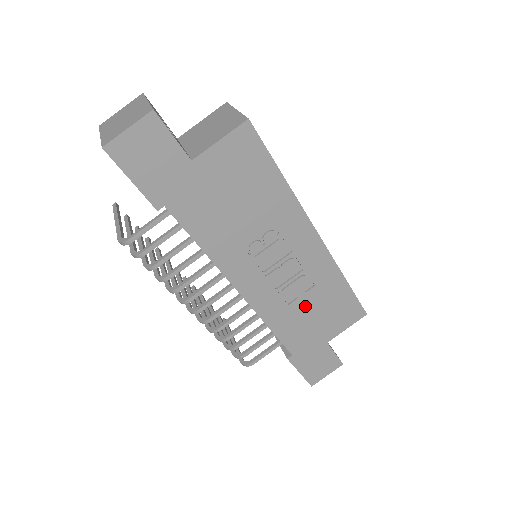
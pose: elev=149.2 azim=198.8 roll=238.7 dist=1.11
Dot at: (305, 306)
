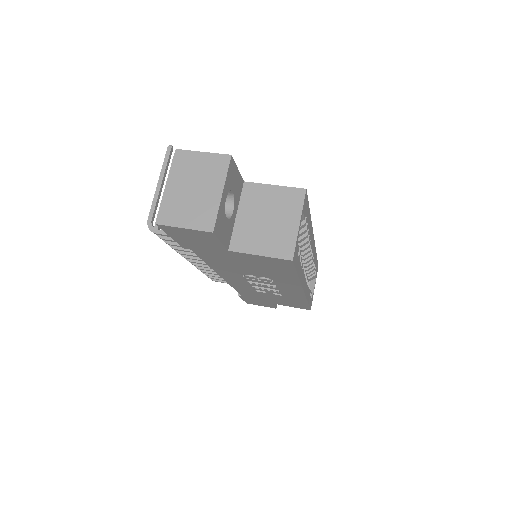
Dot at: (268, 295)
